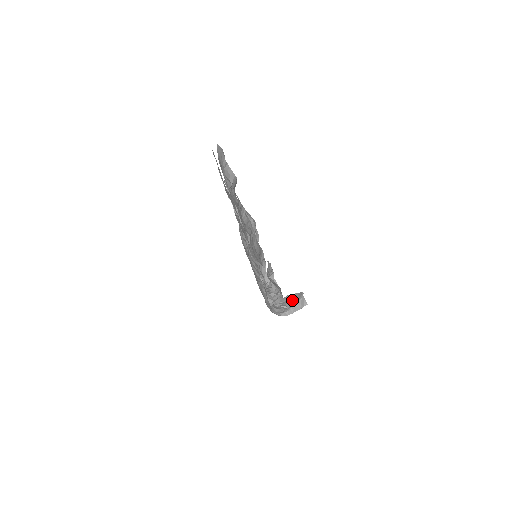
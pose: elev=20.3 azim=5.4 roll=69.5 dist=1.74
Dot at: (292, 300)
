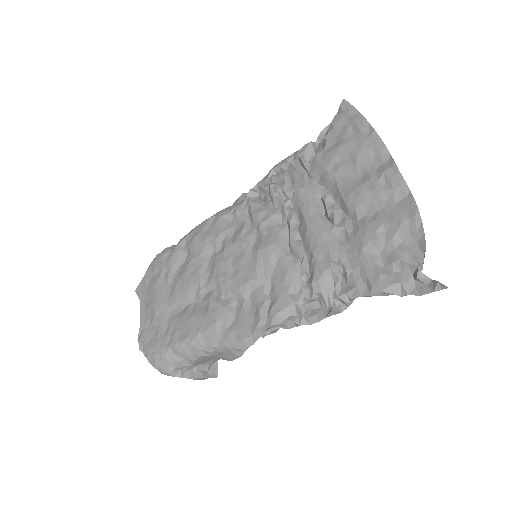
Dot at: occluded
